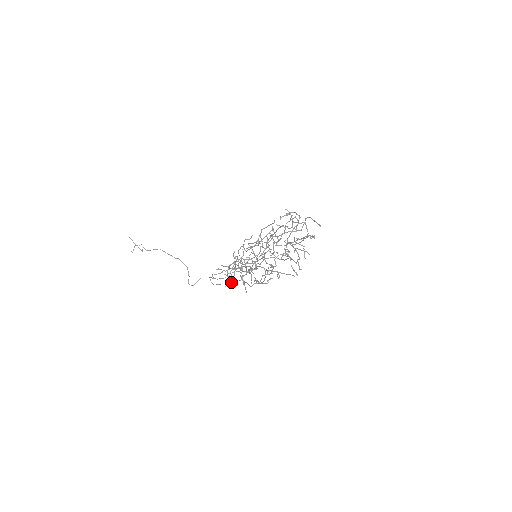
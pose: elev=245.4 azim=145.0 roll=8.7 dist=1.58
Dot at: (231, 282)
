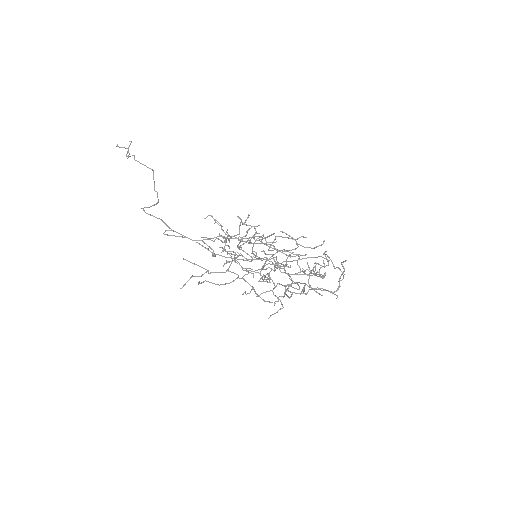
Dot at: (202, 245)
